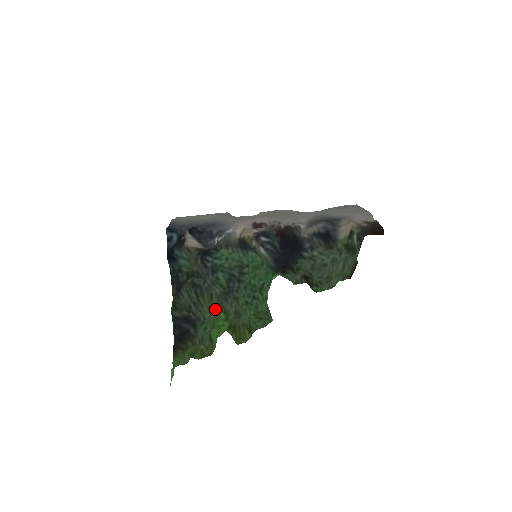
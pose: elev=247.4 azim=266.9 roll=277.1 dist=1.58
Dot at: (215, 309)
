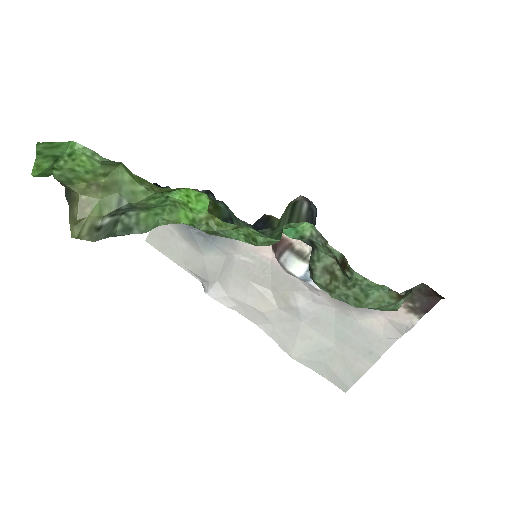
Dot at: occluded
